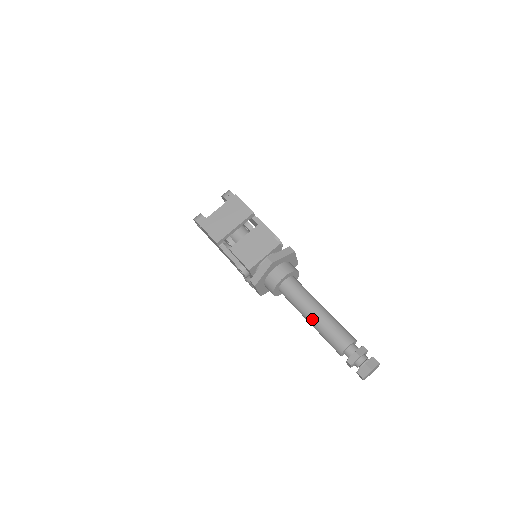
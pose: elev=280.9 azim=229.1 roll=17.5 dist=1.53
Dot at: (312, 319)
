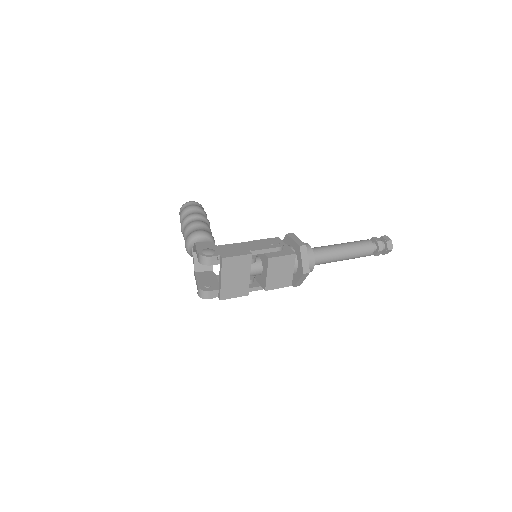
Dot at: occluded
